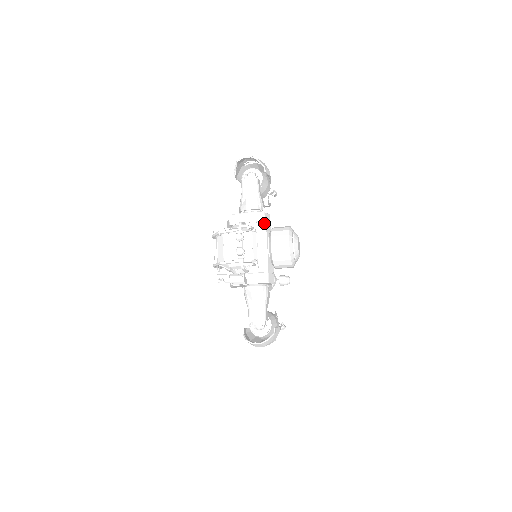
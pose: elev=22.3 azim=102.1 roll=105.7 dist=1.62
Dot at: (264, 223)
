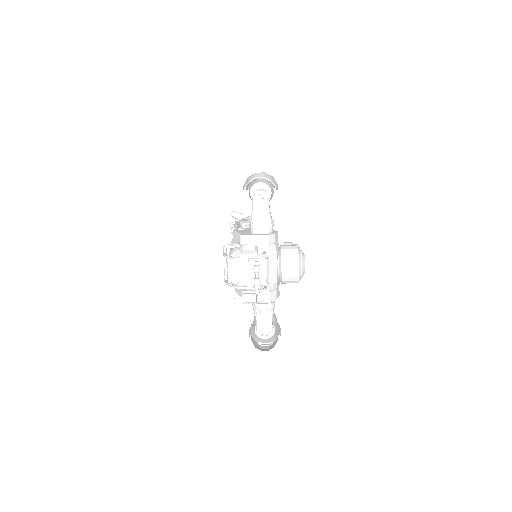
Dot at: (274, 244)
